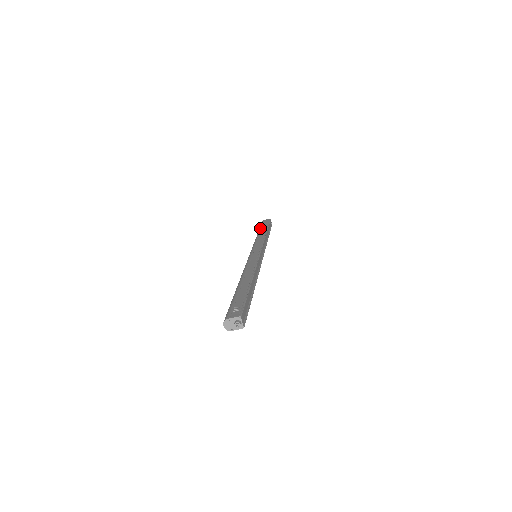
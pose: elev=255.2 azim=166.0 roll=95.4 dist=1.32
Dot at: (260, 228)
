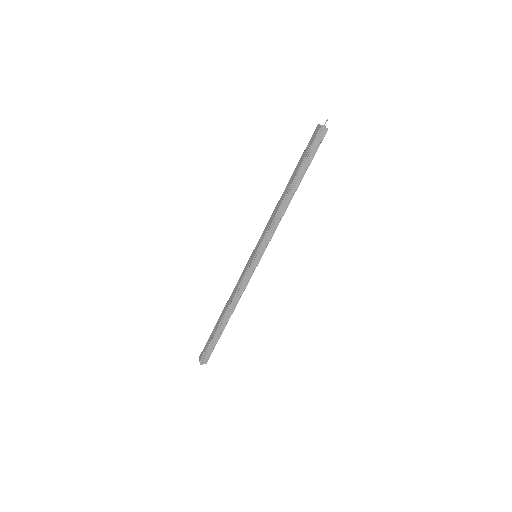
Dot at: occluded
